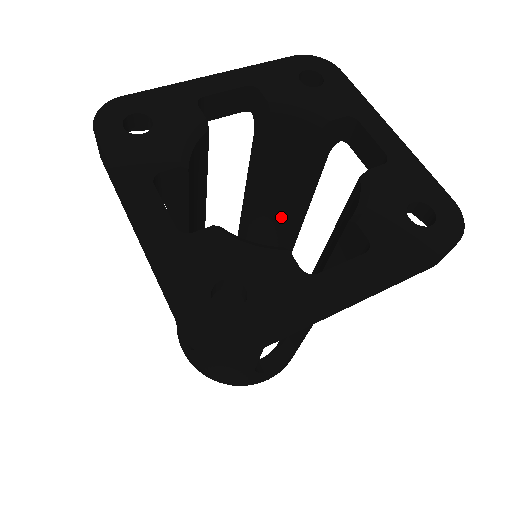
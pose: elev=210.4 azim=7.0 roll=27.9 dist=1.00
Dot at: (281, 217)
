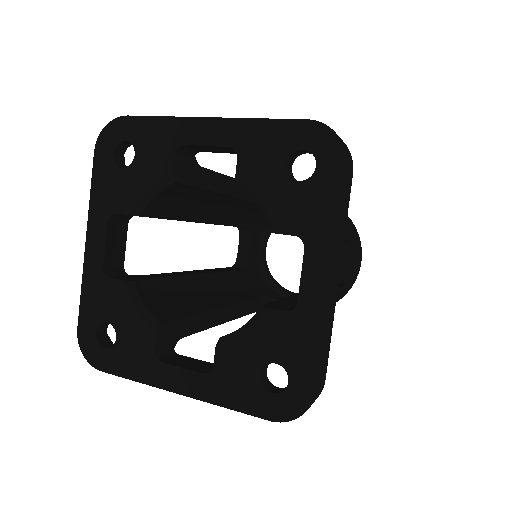
Dot at: occluded
